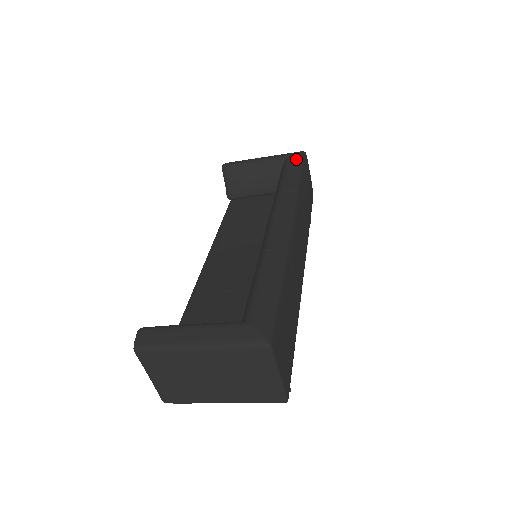
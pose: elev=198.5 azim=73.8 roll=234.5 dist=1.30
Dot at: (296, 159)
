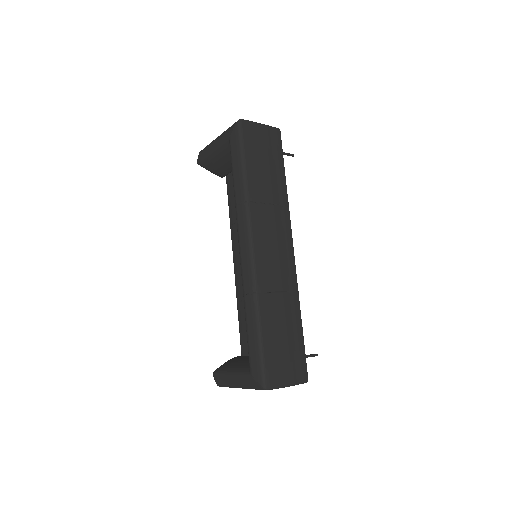
Dot at: (235, 143)
